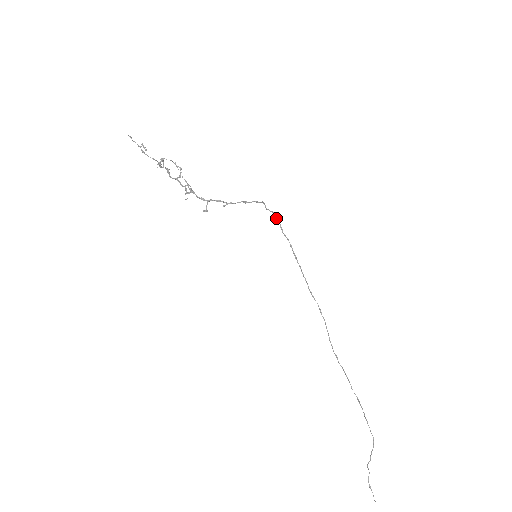
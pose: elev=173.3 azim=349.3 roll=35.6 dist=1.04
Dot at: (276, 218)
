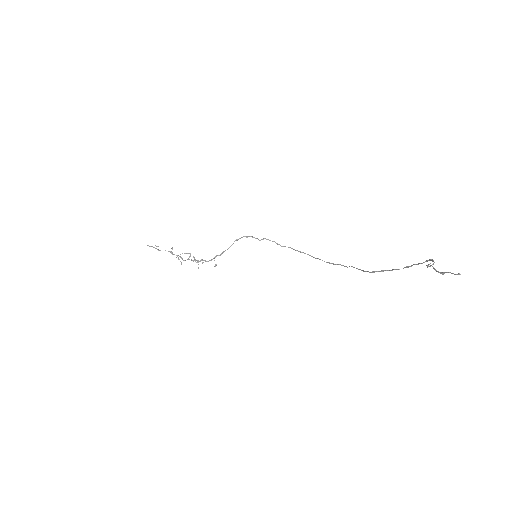
Dot at: (270, 240)
